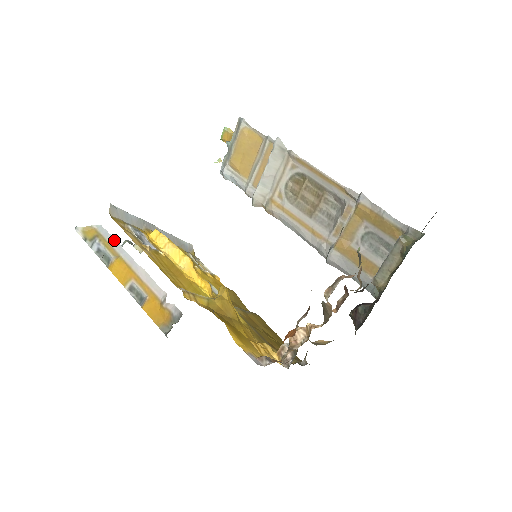
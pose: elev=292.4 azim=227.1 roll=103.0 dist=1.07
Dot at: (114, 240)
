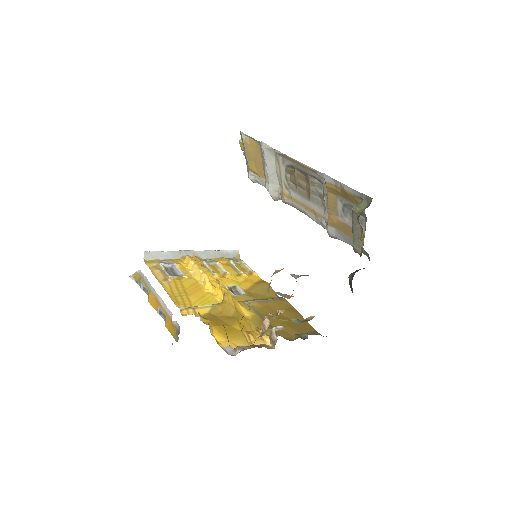
Dot at: (147, 280)
